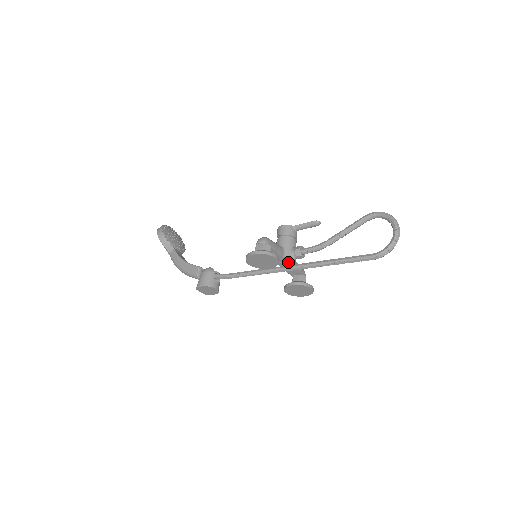
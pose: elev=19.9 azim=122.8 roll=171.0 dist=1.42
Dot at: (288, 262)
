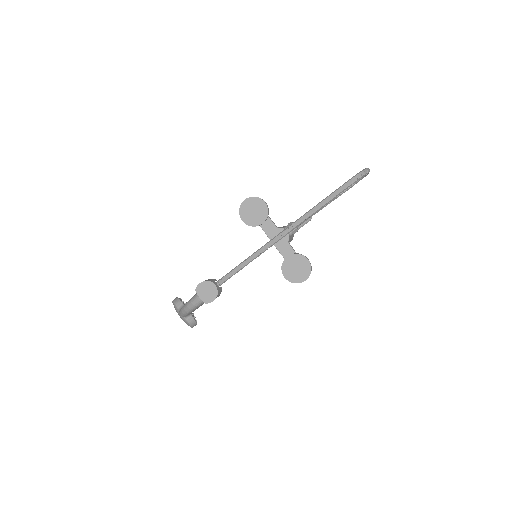
Dot at: occluded
